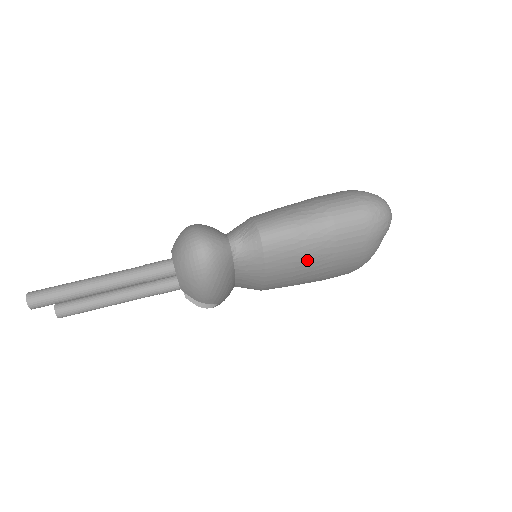
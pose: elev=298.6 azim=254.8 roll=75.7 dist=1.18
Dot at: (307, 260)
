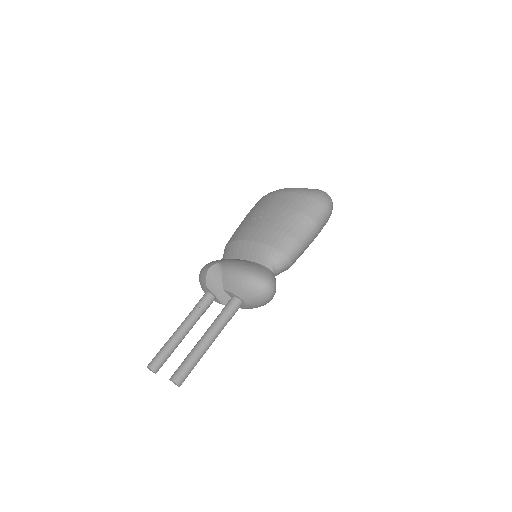
Dot at: occluded
